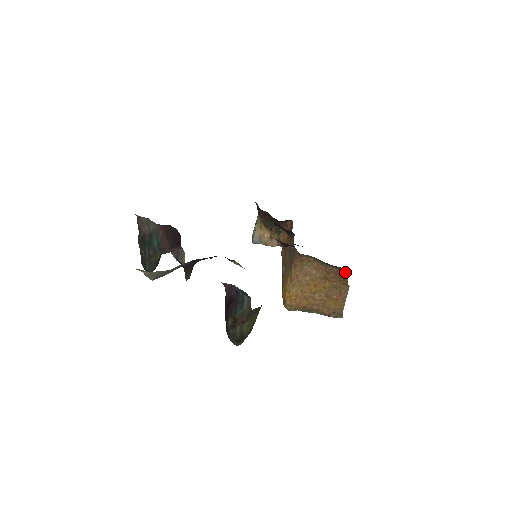
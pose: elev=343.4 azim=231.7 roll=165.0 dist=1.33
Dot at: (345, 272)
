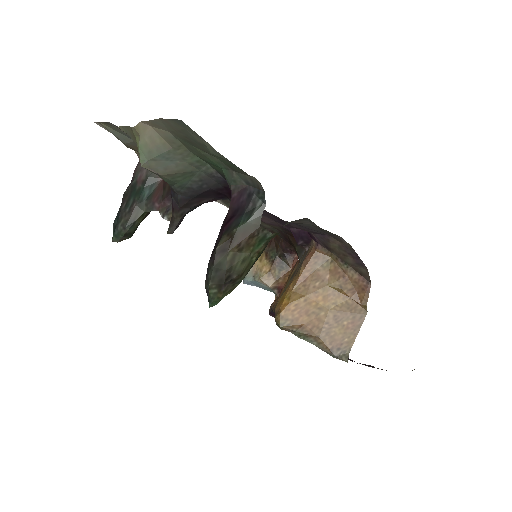
Dot at: (368, 284)
